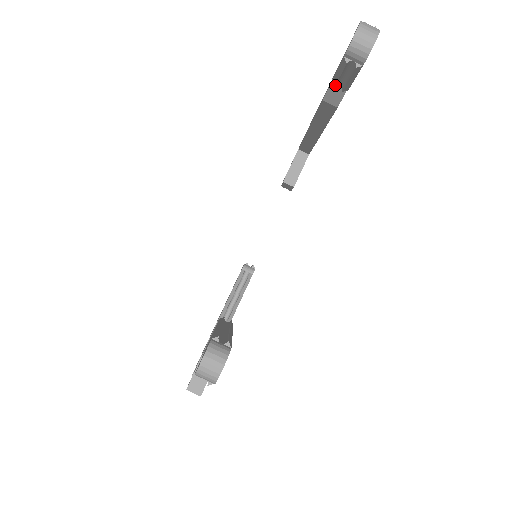
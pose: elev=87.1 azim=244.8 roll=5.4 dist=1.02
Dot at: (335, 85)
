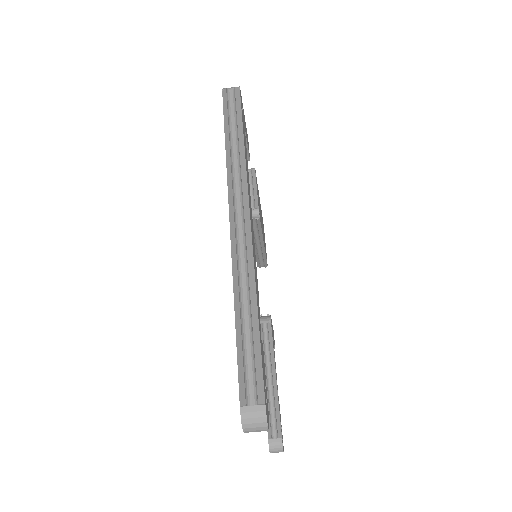
Dot at: occluded
